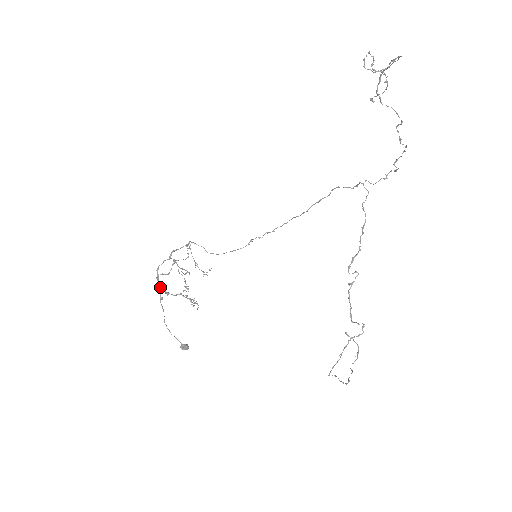
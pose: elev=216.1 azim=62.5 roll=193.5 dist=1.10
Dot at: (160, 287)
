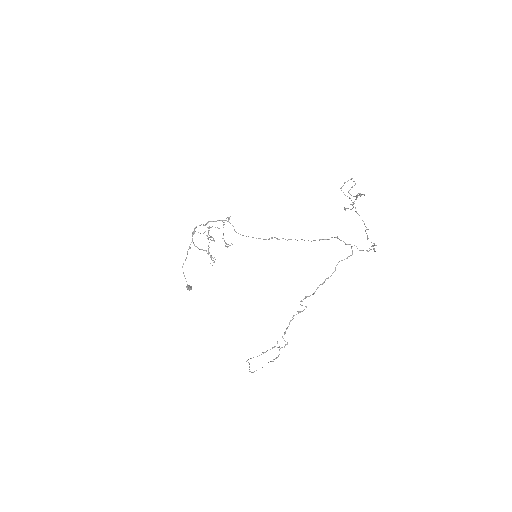
Dot at: (192, 240)
